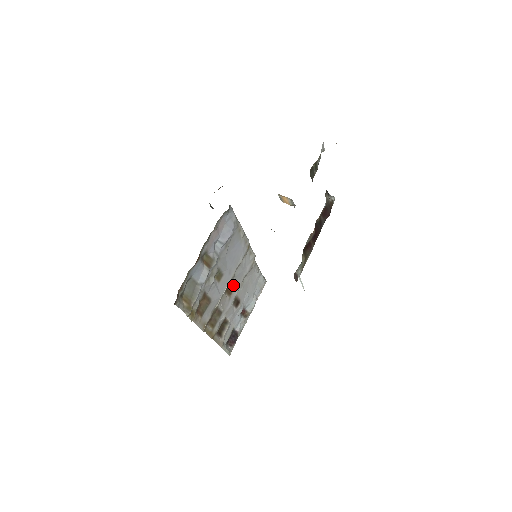
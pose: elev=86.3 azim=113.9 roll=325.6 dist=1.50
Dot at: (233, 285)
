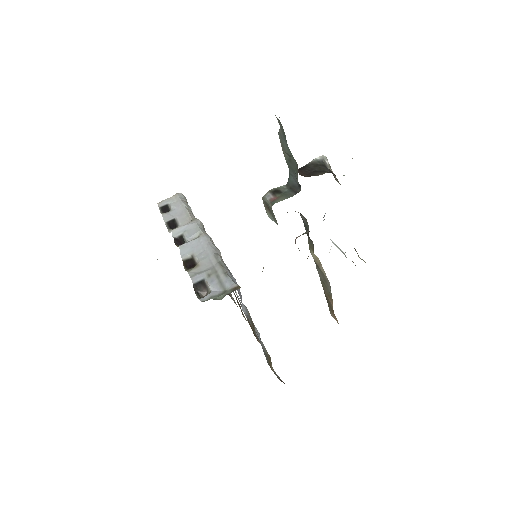
Dot at: occluded
